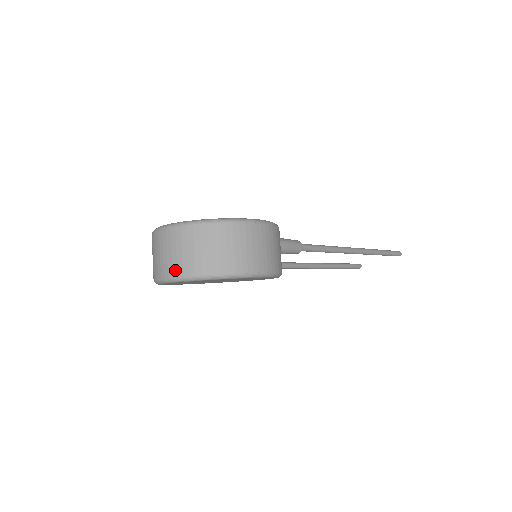
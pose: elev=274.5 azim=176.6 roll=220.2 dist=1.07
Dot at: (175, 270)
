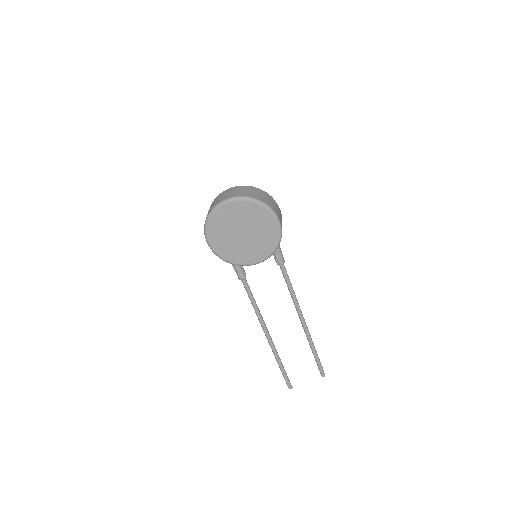
Dot at: (235, 195)
